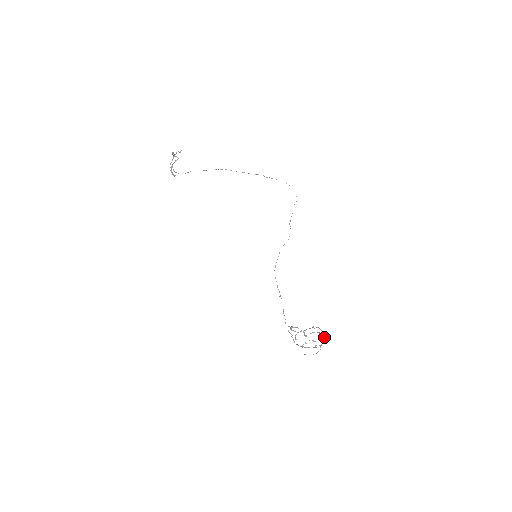
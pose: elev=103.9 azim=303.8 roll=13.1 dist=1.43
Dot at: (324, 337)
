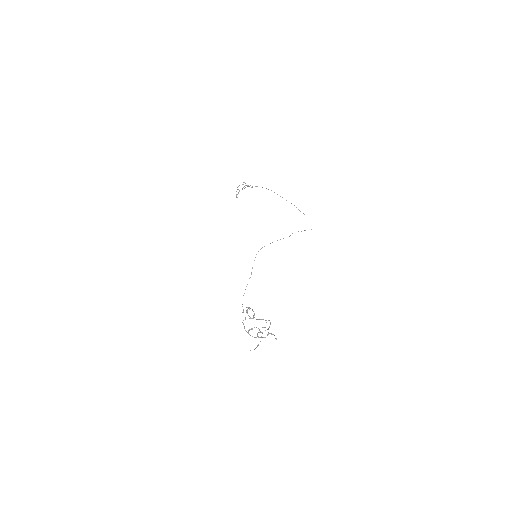
Dot at: occluded
